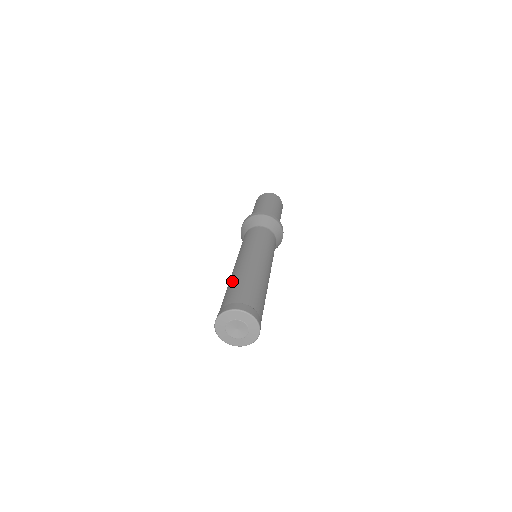
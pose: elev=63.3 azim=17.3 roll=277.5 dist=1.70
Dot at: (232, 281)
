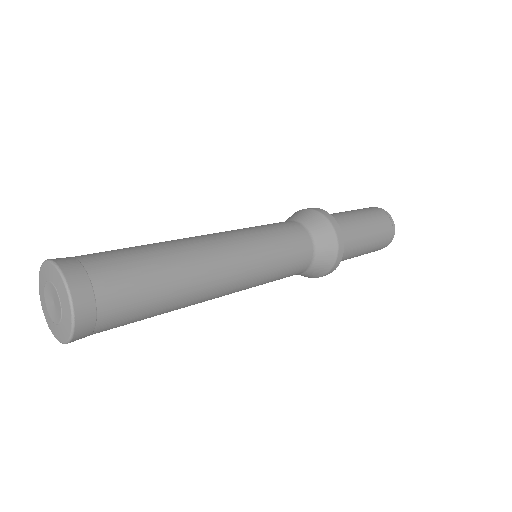
Dot at: occluded
